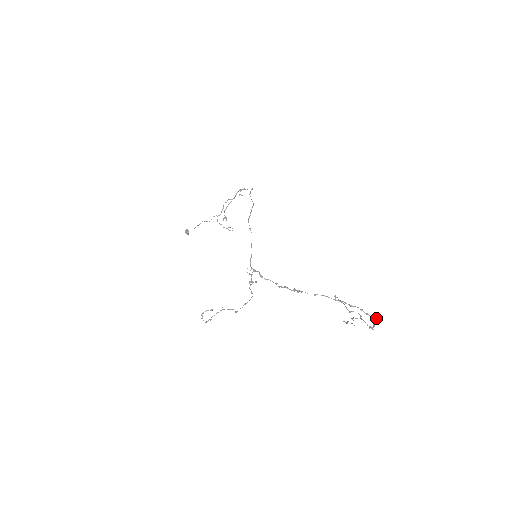
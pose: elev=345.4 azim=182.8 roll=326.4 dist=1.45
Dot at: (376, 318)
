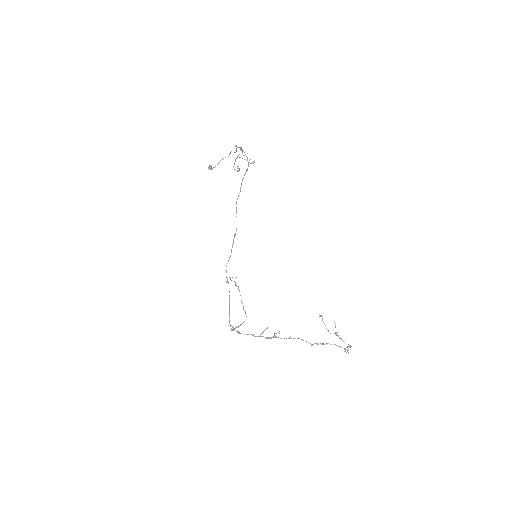
Dot at: occluded
